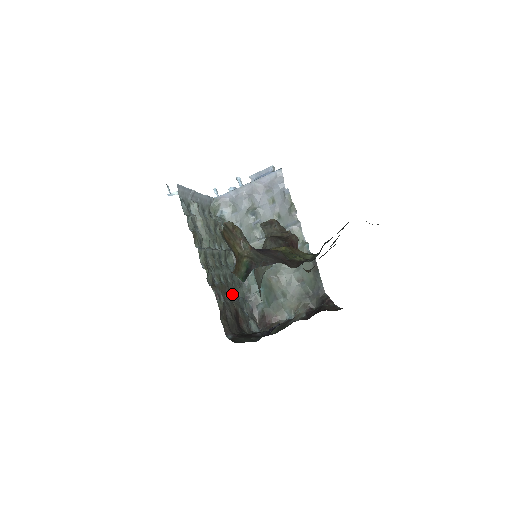
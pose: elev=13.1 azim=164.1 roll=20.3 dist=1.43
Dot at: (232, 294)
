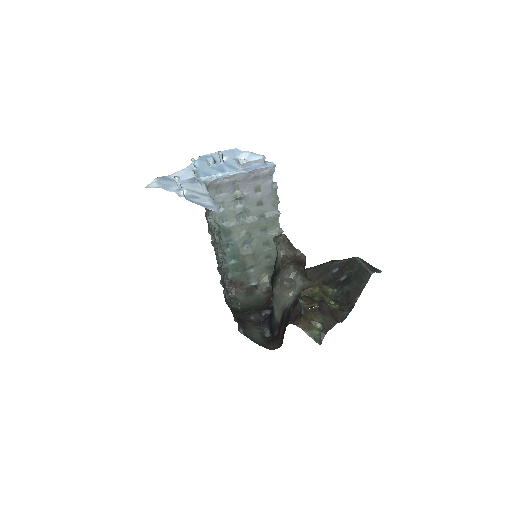
Dot at: occluded
